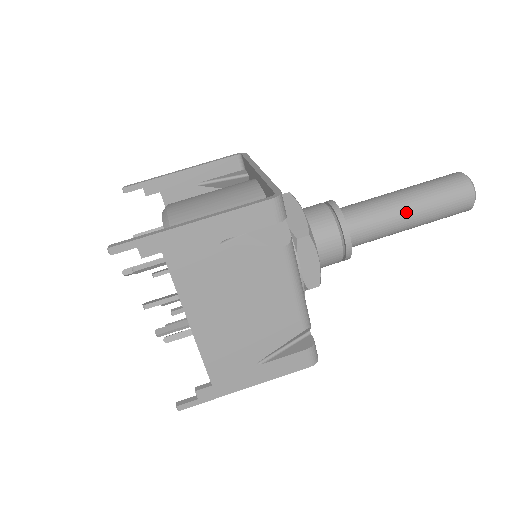
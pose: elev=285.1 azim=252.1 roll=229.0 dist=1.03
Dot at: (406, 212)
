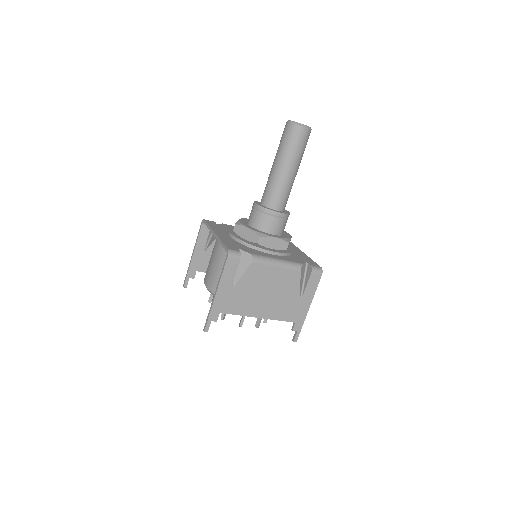
Dot at: (286, 172)
